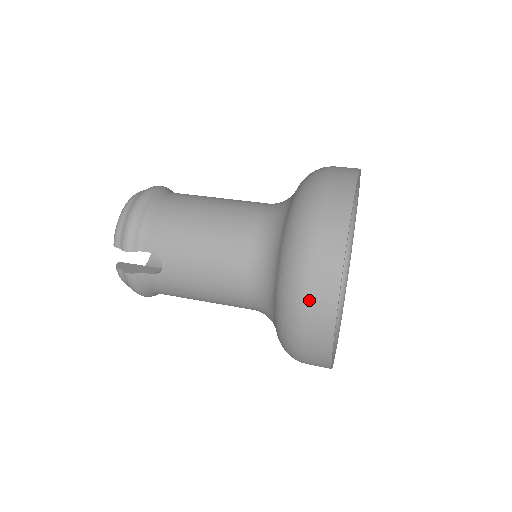
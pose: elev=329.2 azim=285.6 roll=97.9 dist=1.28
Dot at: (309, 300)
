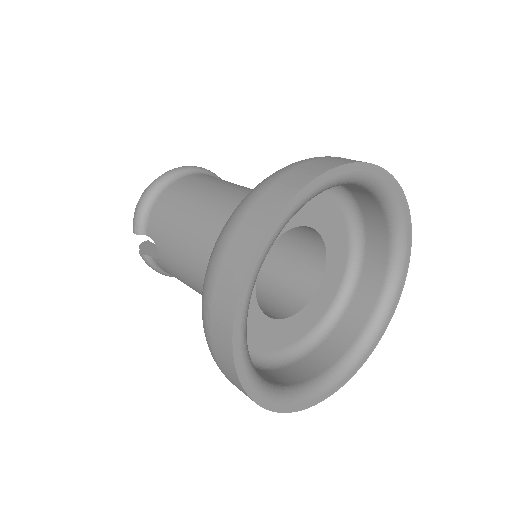
Dot at: (211, 332)
